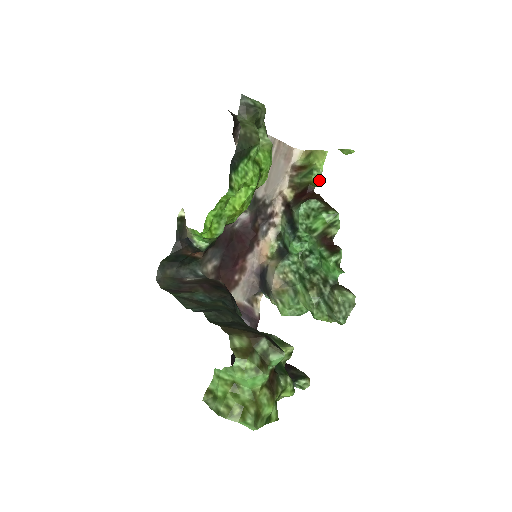
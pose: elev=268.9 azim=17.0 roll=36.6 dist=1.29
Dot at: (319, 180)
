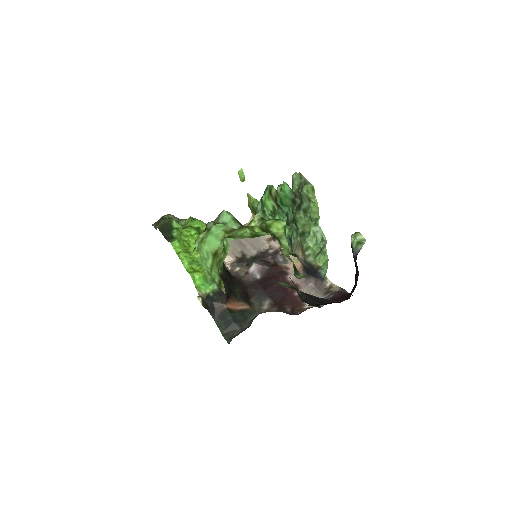
Dot at: occluded
